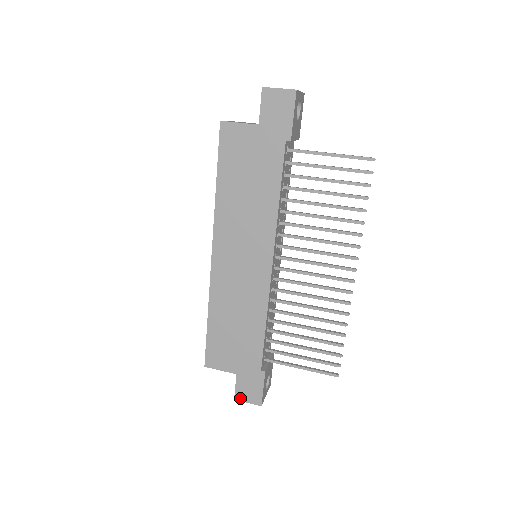
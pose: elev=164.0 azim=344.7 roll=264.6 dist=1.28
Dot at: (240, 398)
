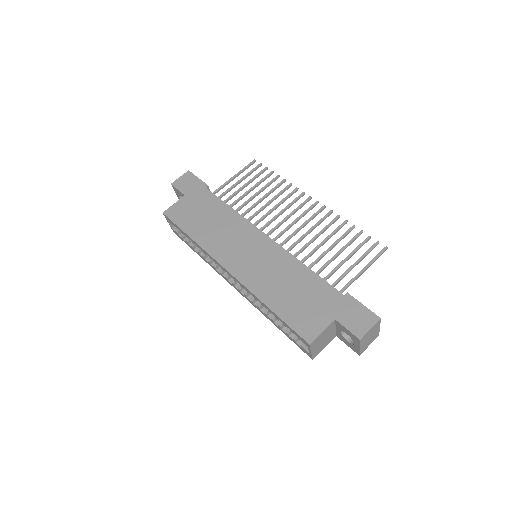
Dot at: (361, 333)
